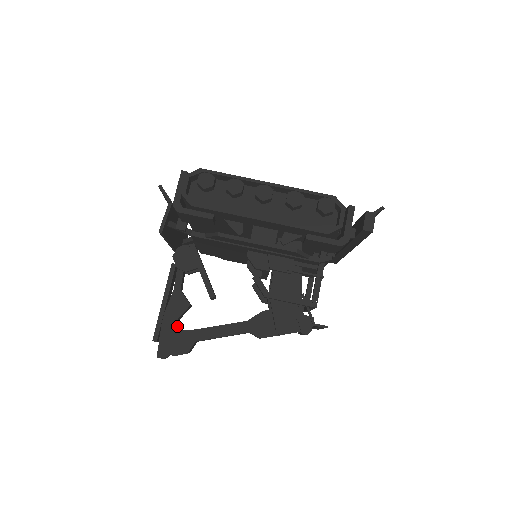
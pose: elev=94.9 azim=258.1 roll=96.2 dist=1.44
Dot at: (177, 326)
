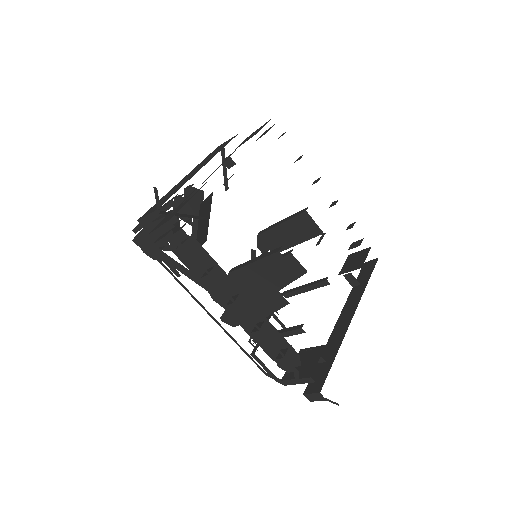
Dot at: occluded
